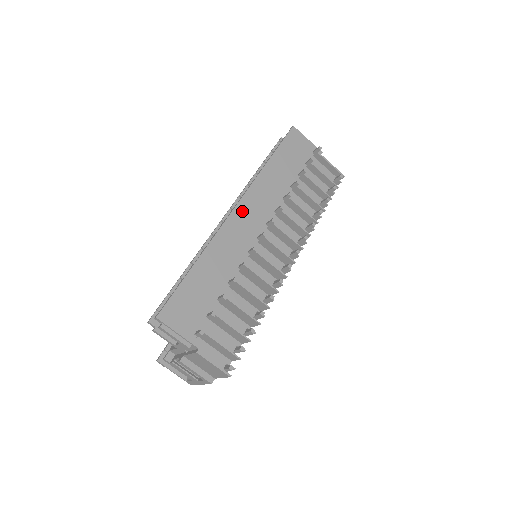
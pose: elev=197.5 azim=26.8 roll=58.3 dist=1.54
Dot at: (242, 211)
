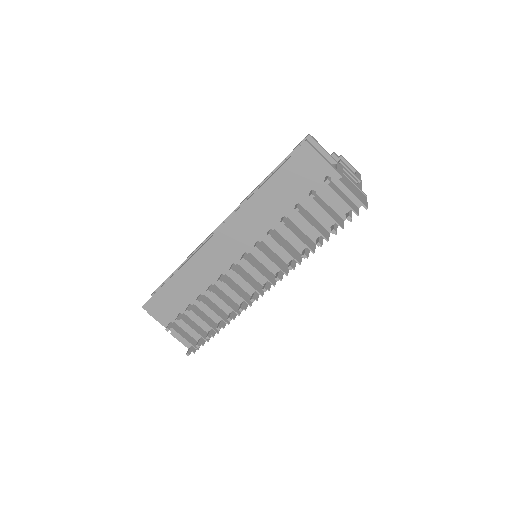
Dot at: (220, 239)
